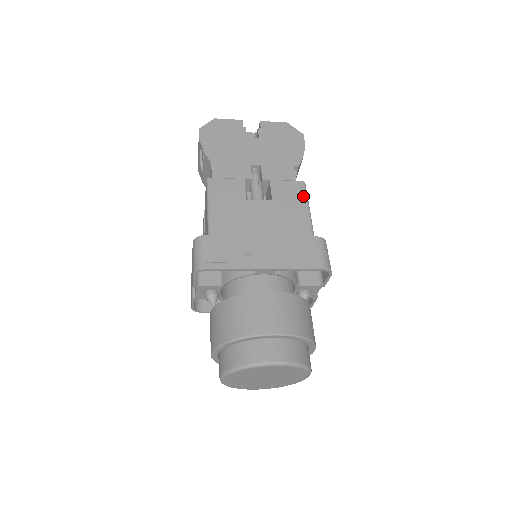
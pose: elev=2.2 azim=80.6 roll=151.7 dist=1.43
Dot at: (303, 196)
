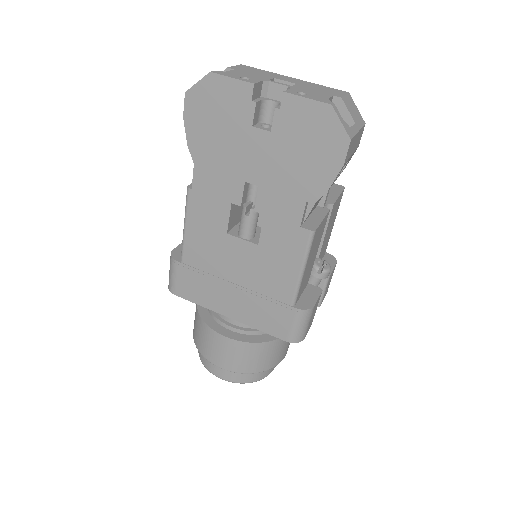
Dot at: (301, 253)
